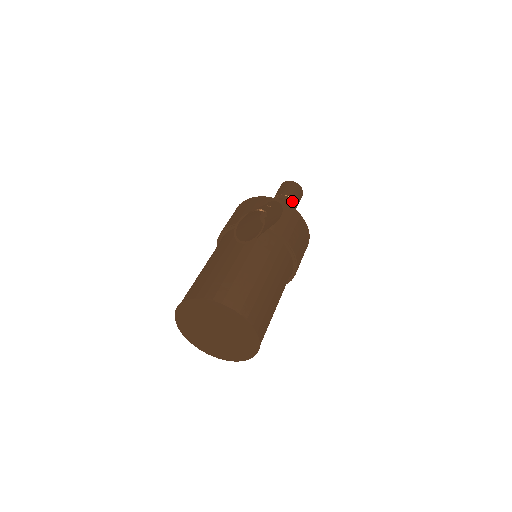
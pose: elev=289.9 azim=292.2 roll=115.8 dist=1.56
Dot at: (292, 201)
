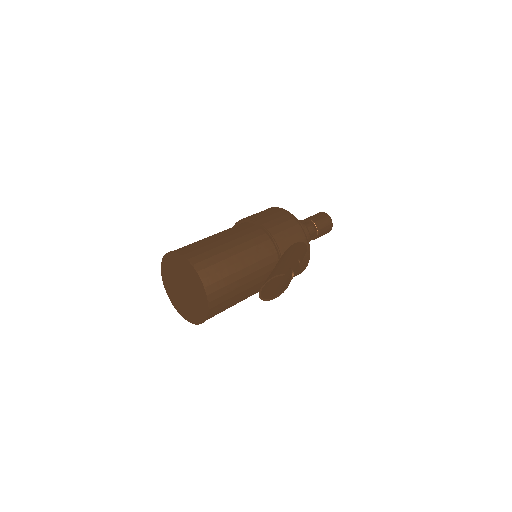
Dot at: (315, 236)
